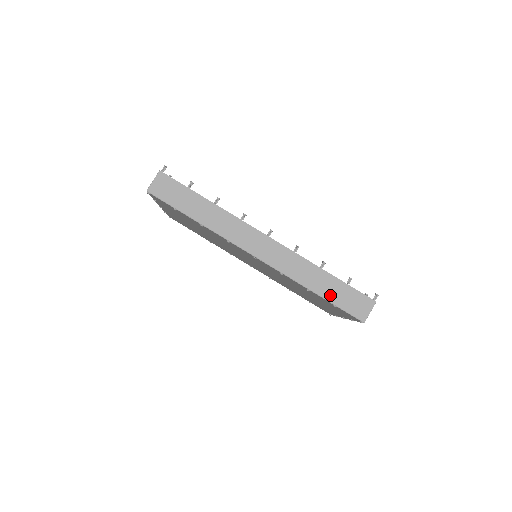
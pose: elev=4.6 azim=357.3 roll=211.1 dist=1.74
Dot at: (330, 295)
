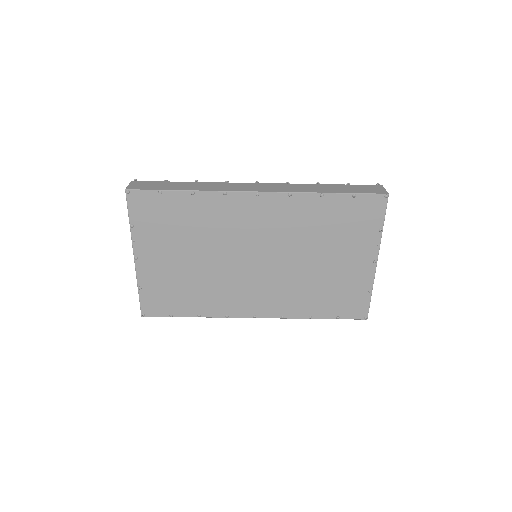
Dot at: (343, 191)
